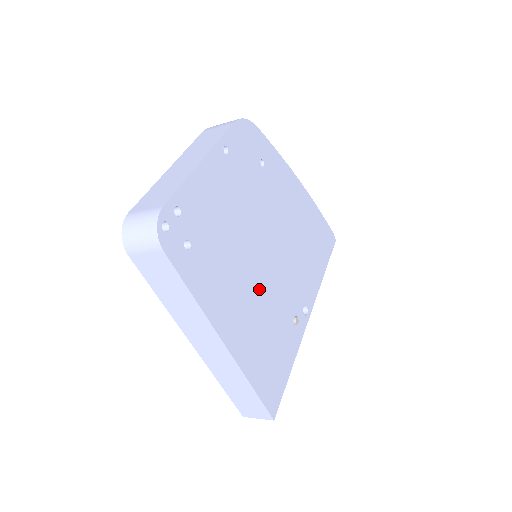
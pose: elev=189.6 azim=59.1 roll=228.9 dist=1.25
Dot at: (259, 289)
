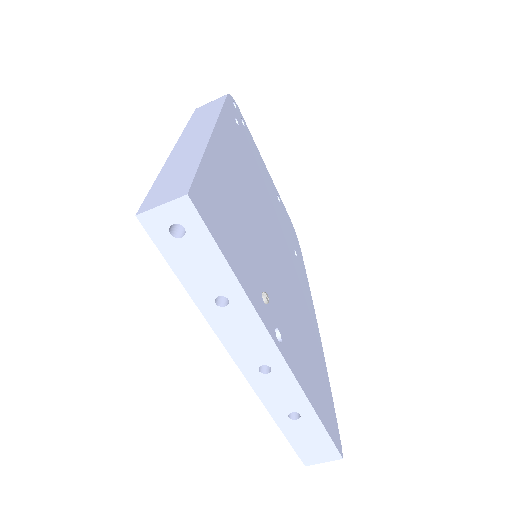
Dot at: (253, 214)
